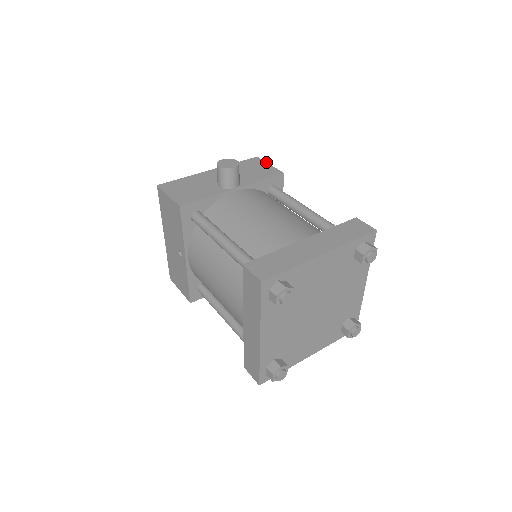
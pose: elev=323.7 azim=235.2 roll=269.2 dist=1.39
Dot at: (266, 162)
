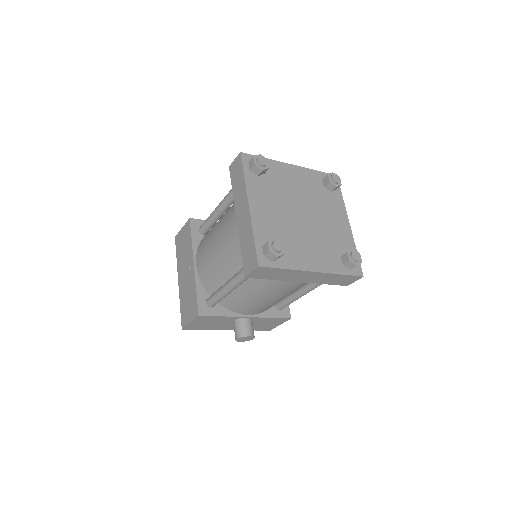
Dot at: occluded
